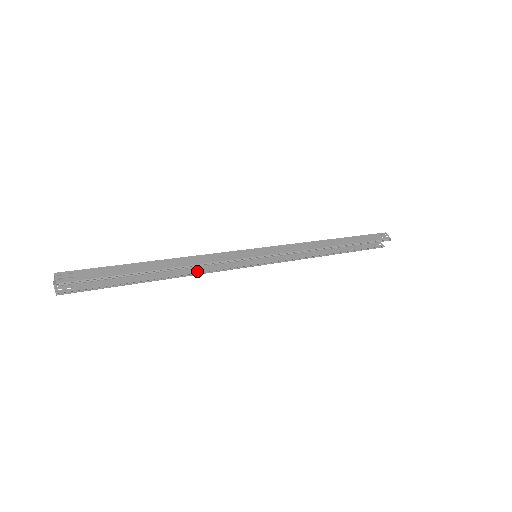
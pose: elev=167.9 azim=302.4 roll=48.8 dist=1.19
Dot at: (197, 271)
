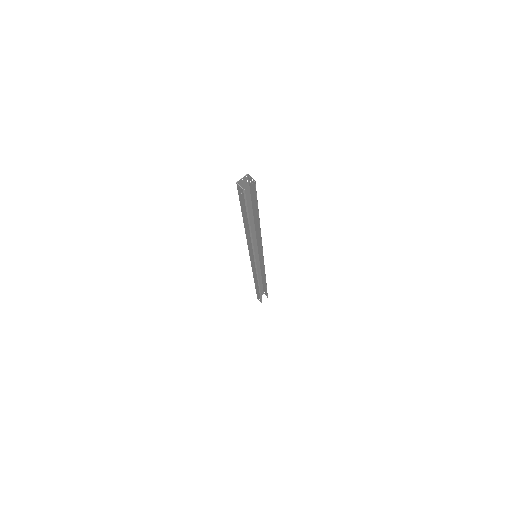
Dot at: (250, 241)
